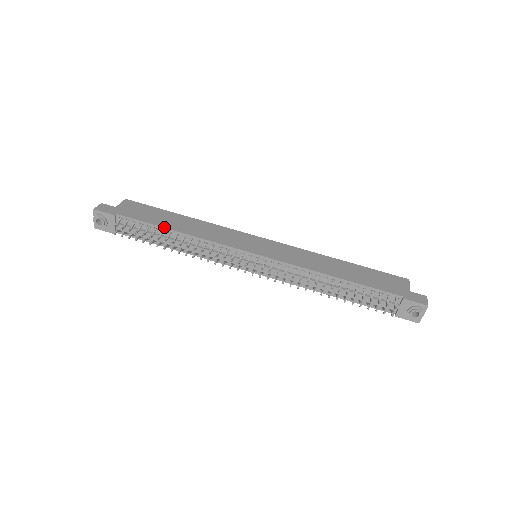
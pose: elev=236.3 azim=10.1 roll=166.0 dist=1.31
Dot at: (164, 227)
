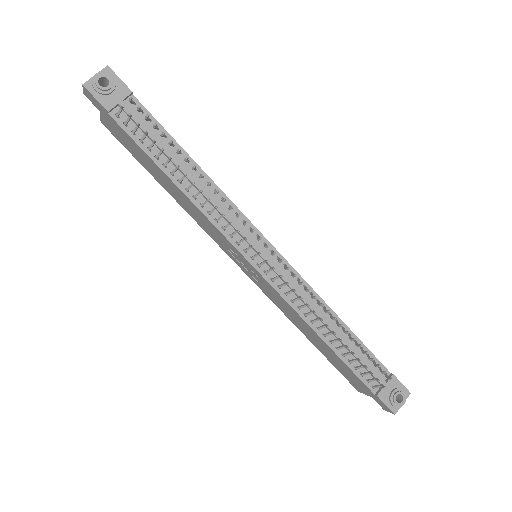
Dot at: (184, 150)
